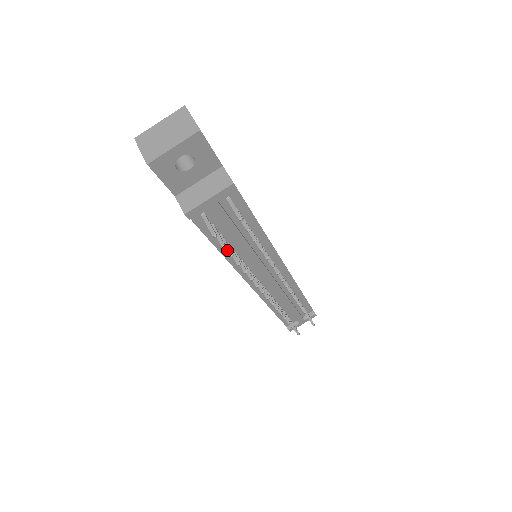
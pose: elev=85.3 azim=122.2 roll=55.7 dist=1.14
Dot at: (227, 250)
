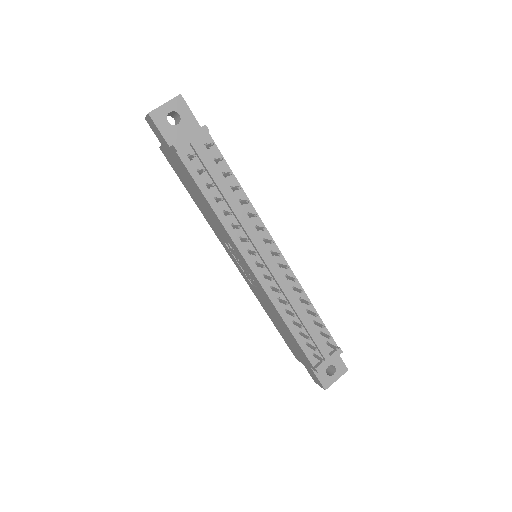
Dot at: (210, 184)
